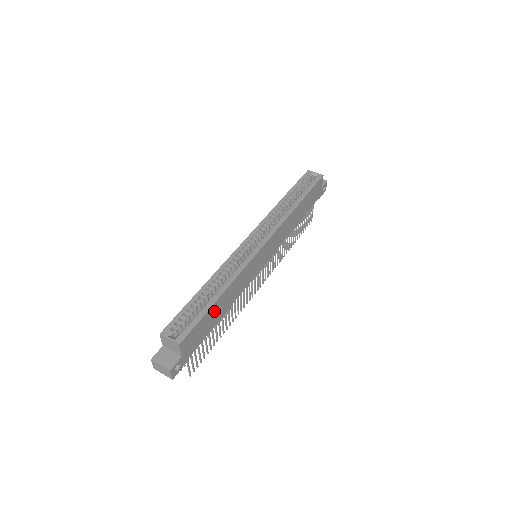
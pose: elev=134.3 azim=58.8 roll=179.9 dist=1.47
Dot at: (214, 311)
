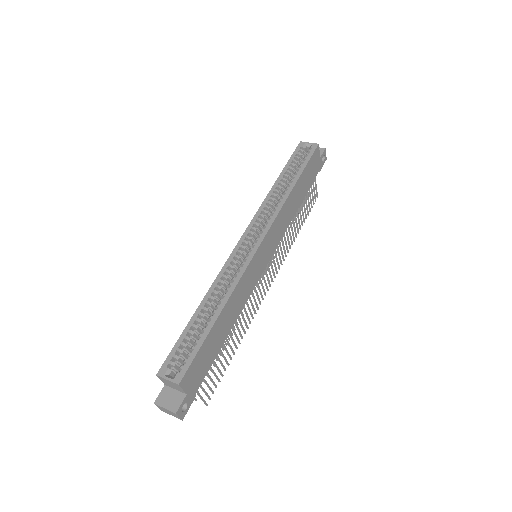
Dot at: (215, 334)
